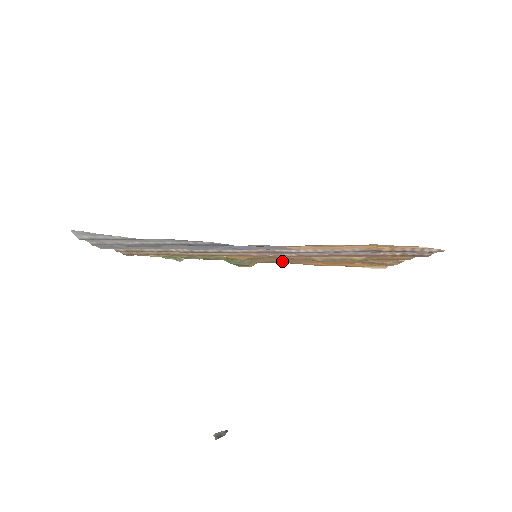
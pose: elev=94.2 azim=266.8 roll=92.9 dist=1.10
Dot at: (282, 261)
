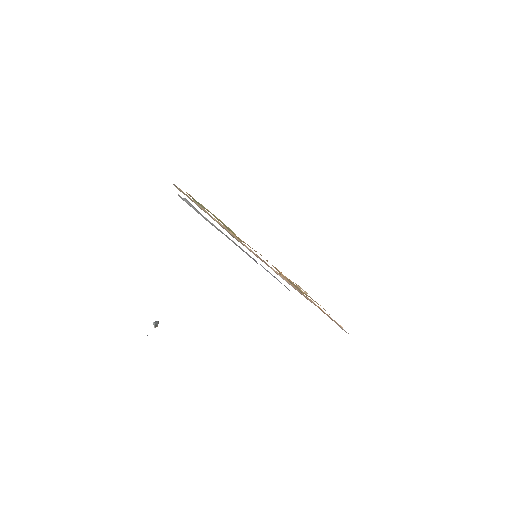
Dot at: occluded
